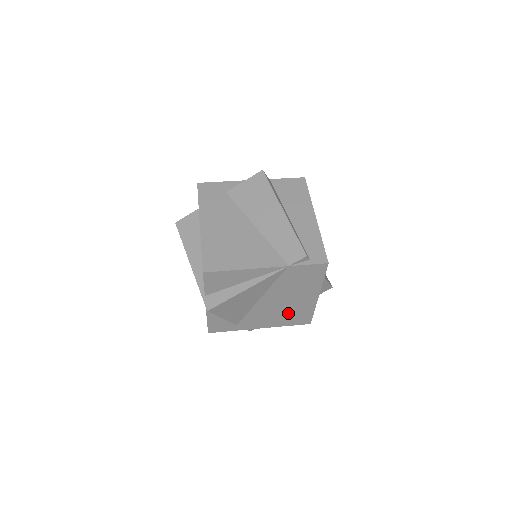
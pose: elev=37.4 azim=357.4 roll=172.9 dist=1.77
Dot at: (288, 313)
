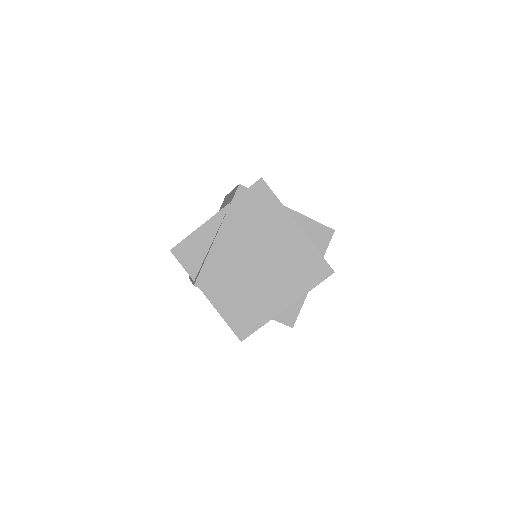
Dot at: (293, 267)
